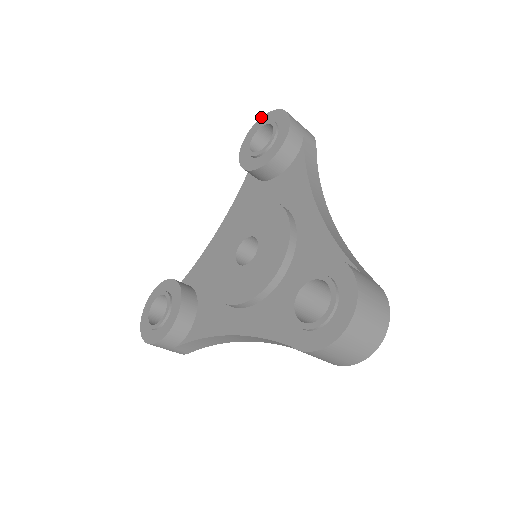
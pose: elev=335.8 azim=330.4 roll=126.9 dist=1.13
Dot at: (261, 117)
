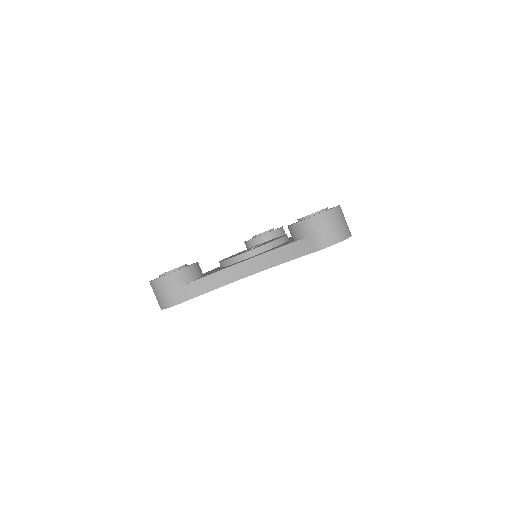
Dot at: occluded
